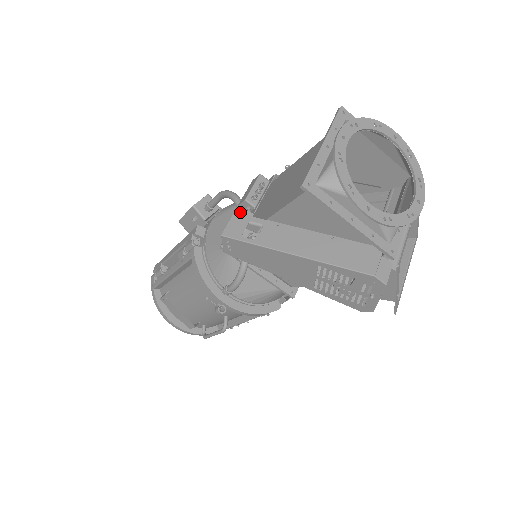
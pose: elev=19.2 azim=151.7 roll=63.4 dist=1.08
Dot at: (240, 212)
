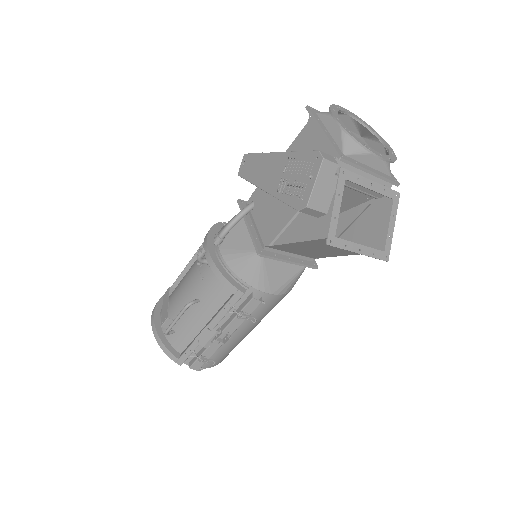
Dot at: occluded
